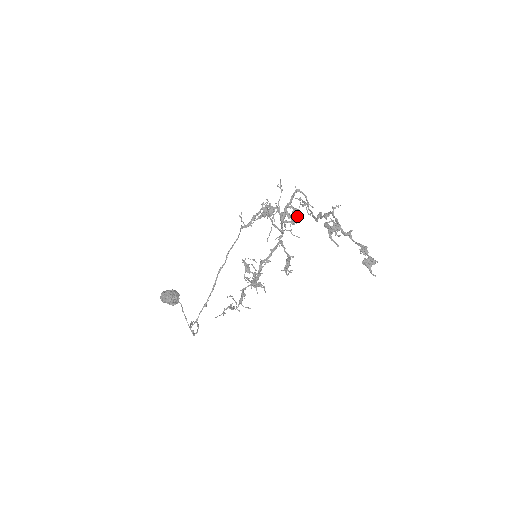
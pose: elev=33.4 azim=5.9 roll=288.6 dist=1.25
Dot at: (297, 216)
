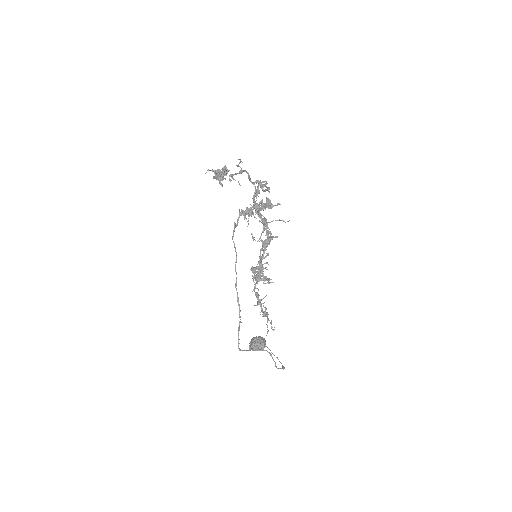
Dot at: (277, 204)
